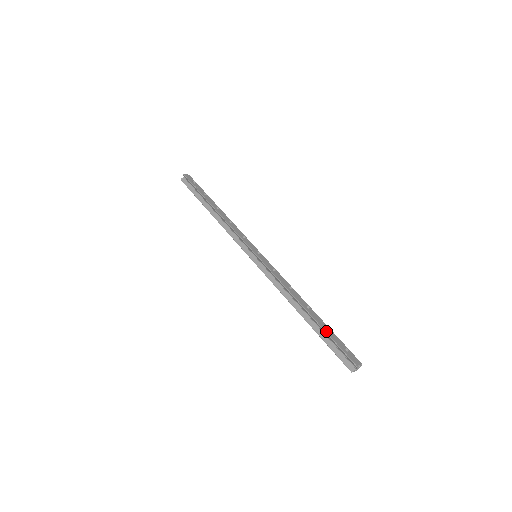
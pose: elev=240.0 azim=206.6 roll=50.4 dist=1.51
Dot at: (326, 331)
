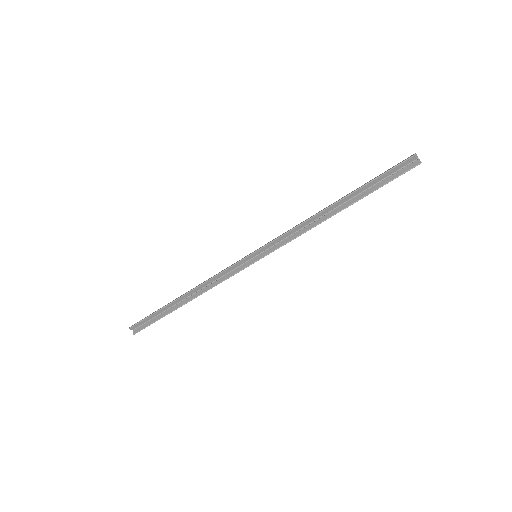
Dot at: (367, 183)
